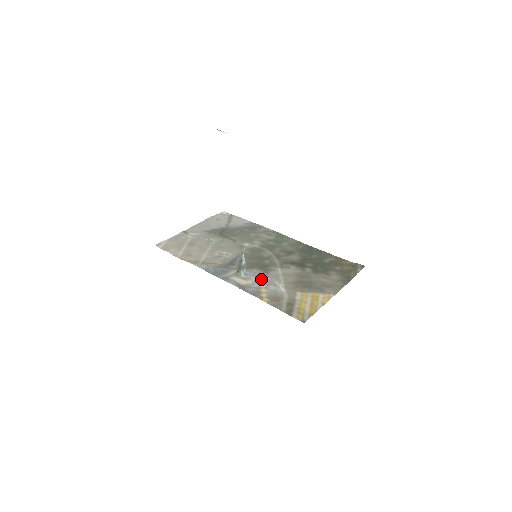
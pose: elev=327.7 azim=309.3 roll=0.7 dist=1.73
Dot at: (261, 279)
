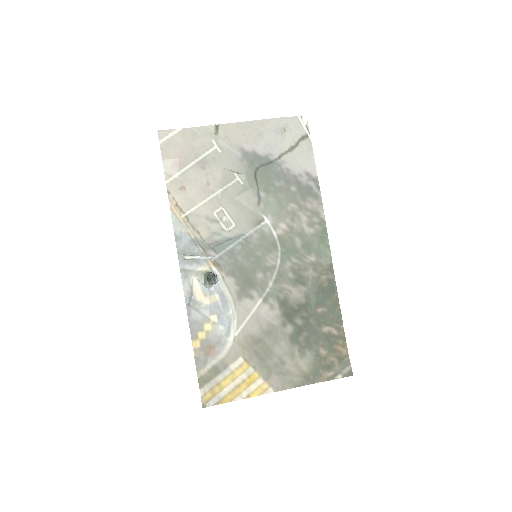
Dot at: (222, 306)
